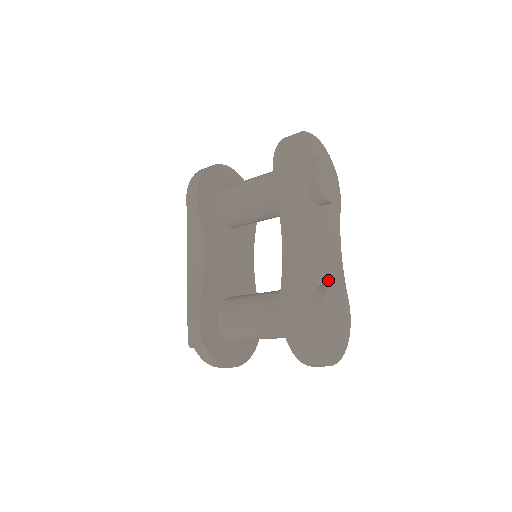
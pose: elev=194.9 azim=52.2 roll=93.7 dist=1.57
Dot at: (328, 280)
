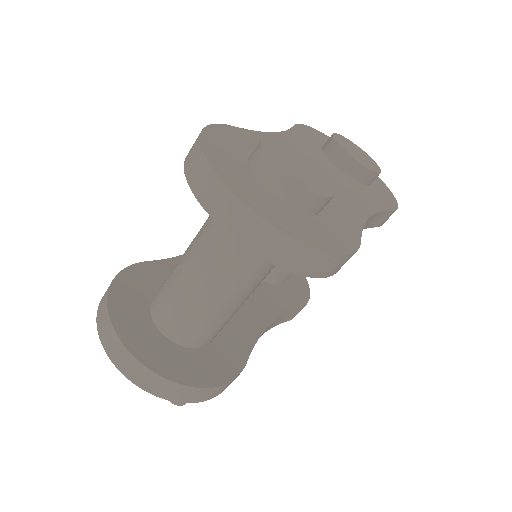
Dot at: occluded
